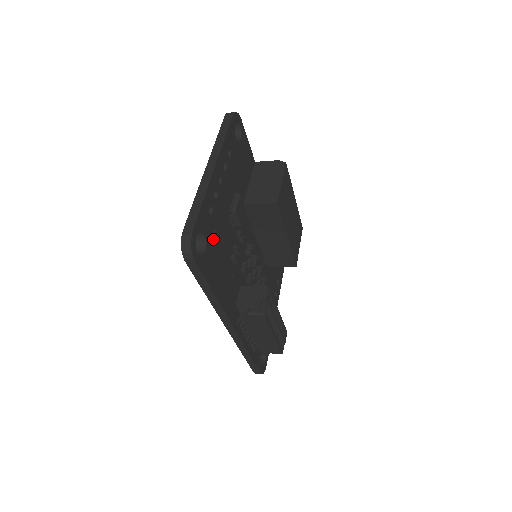
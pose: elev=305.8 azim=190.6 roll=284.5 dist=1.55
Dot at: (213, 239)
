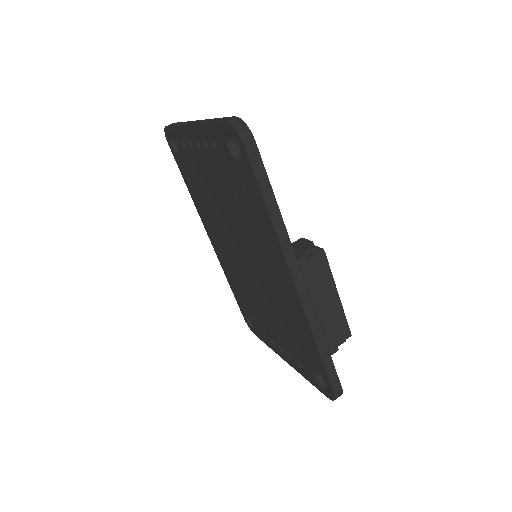
Dot at: occluded
